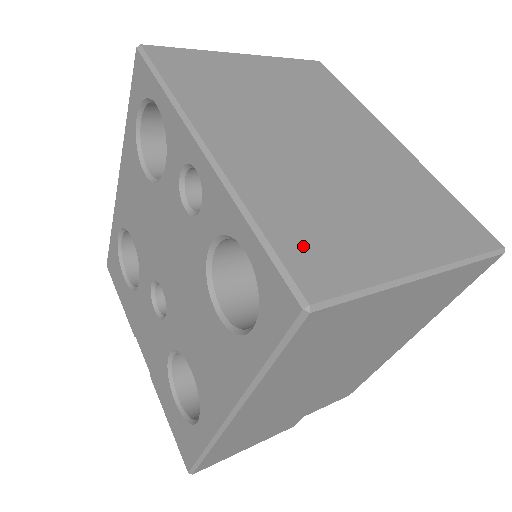
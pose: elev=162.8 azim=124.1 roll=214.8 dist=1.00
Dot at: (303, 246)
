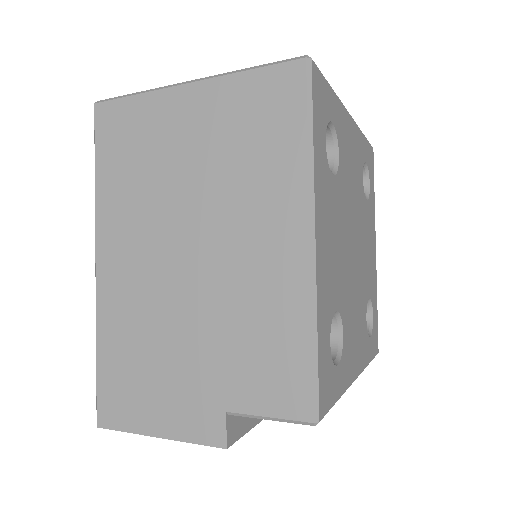
Dot at: occluded
